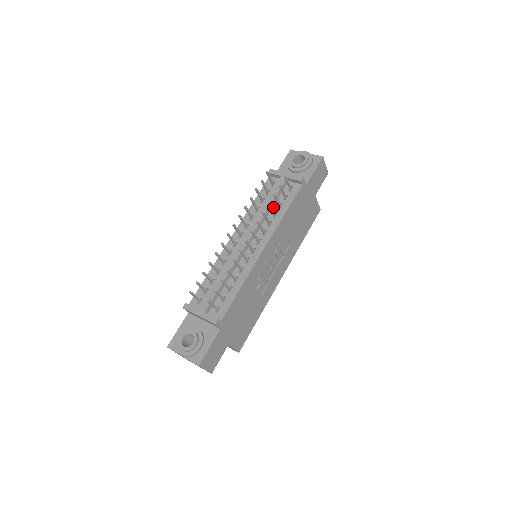
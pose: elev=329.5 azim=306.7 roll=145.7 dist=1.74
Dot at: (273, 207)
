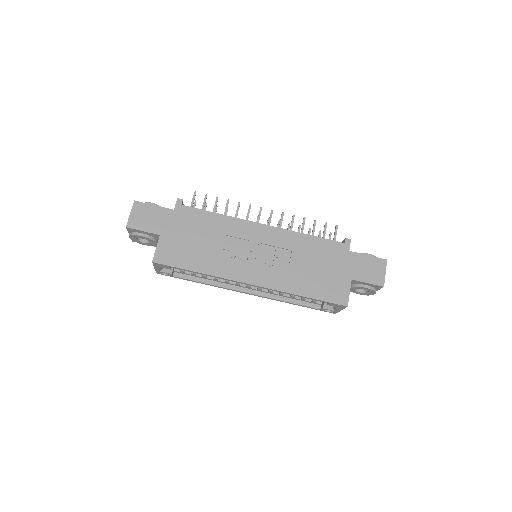
Dot at: occluded
